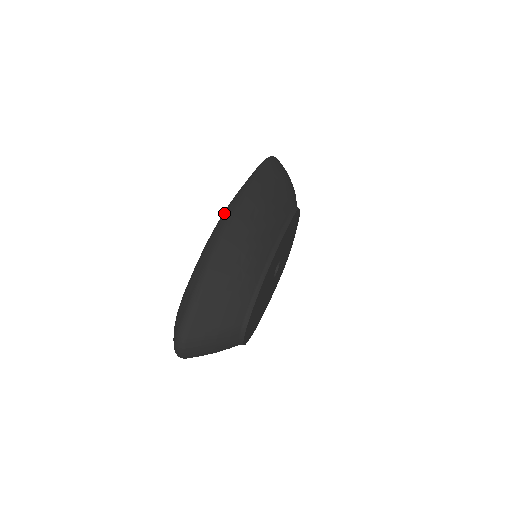
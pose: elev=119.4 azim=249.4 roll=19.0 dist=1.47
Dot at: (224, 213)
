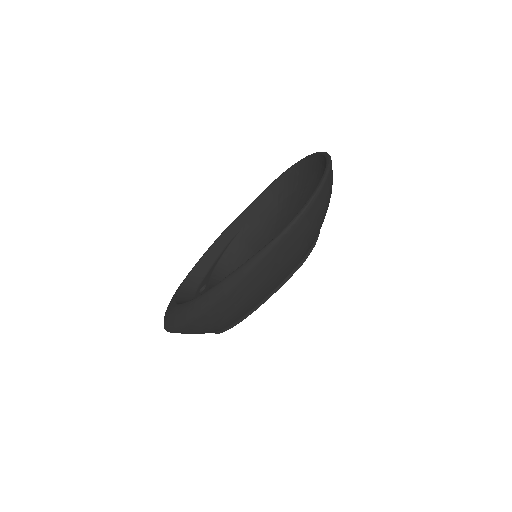
Dot at: (212, 292)
